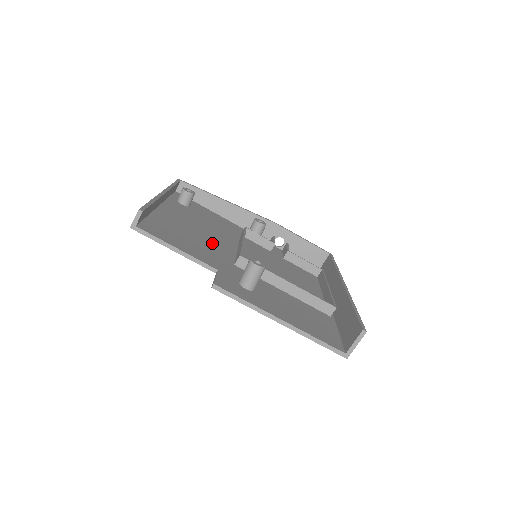
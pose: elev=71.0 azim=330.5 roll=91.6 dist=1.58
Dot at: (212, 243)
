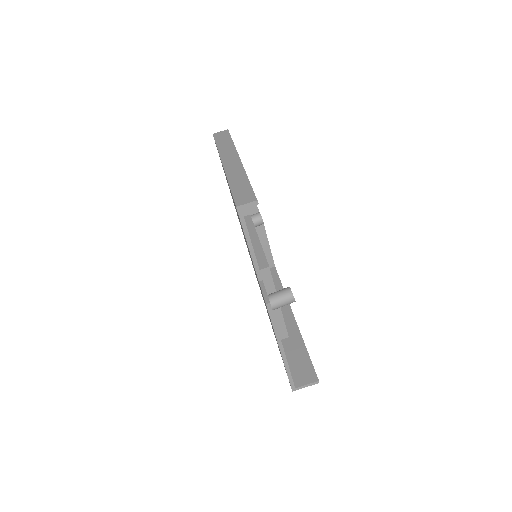
Dot at: occluded
